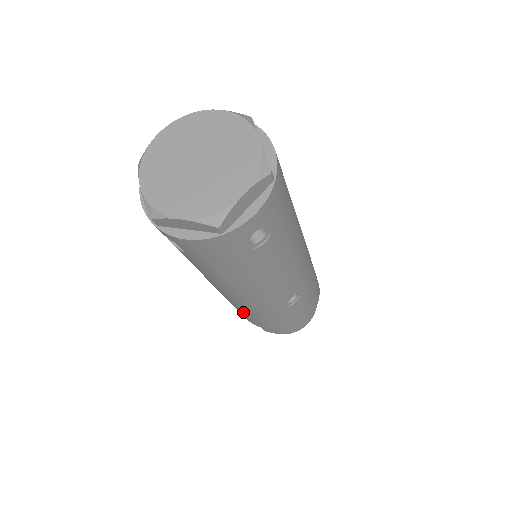
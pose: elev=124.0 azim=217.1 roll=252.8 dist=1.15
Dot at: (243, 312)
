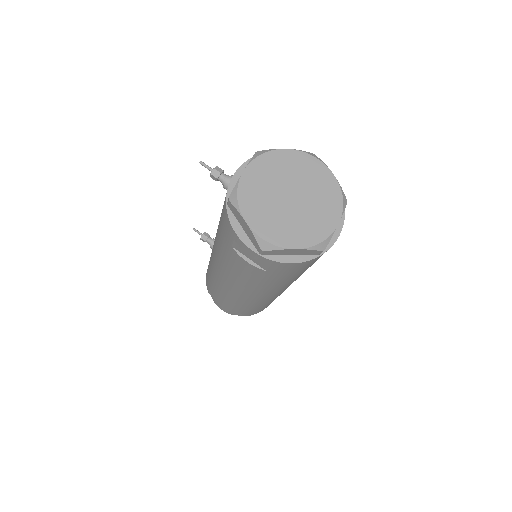
Dot at: (242, 305)
